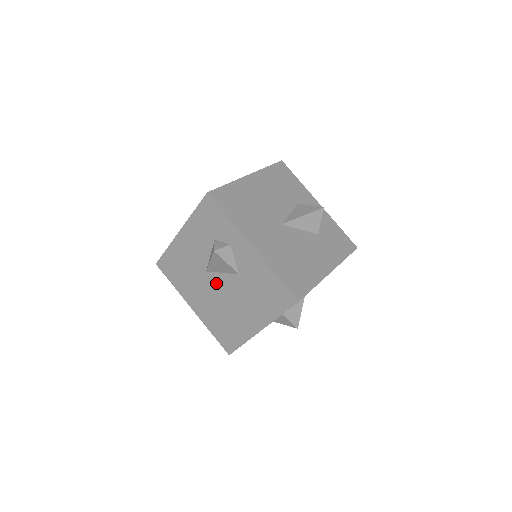
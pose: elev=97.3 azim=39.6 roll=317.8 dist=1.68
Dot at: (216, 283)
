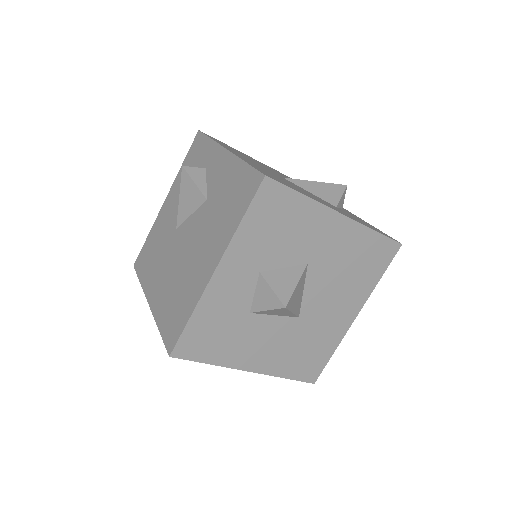
Dot at: (182, 236)
